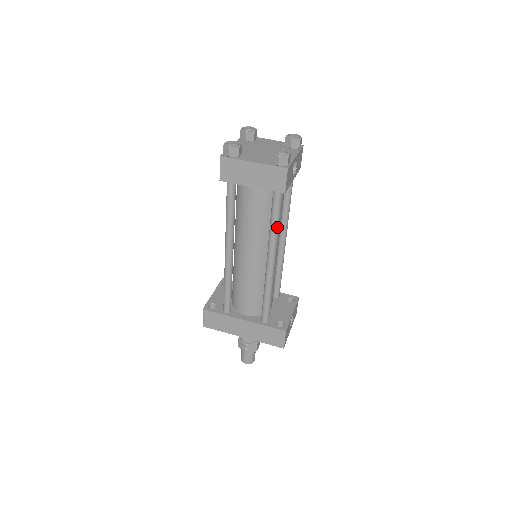
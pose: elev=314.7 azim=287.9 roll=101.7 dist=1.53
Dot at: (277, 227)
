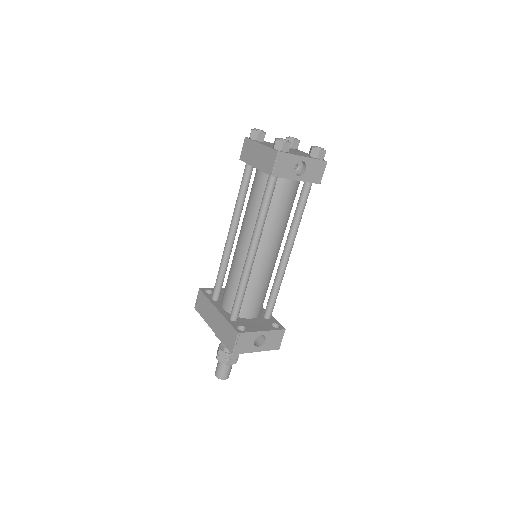
Dot at: (263, 214)
